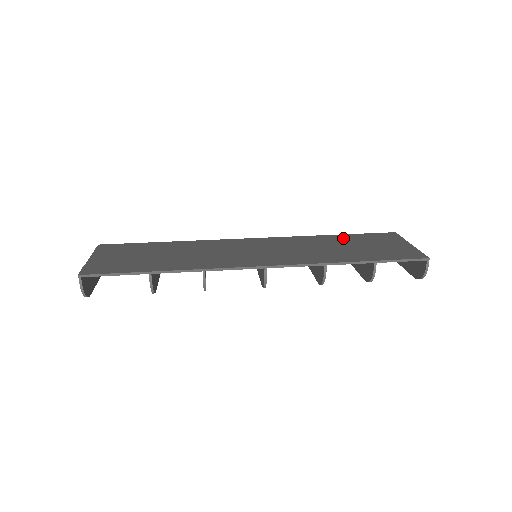
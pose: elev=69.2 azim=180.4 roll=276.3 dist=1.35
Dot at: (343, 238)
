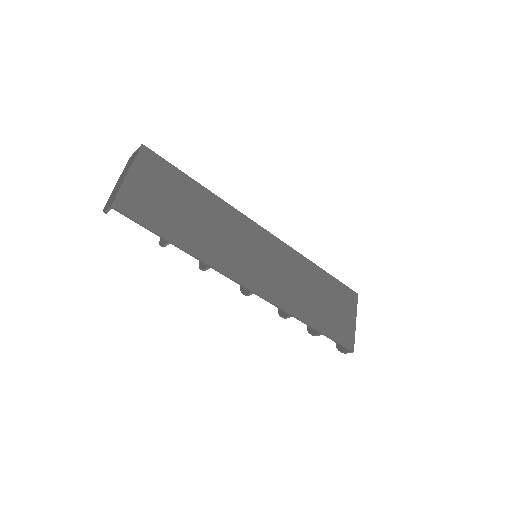
Dot at: (323, 279)
